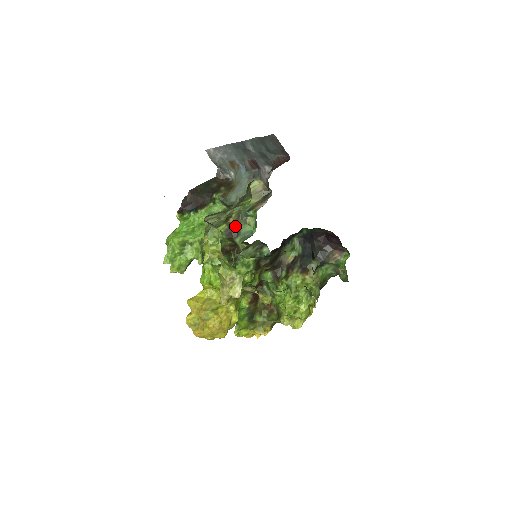
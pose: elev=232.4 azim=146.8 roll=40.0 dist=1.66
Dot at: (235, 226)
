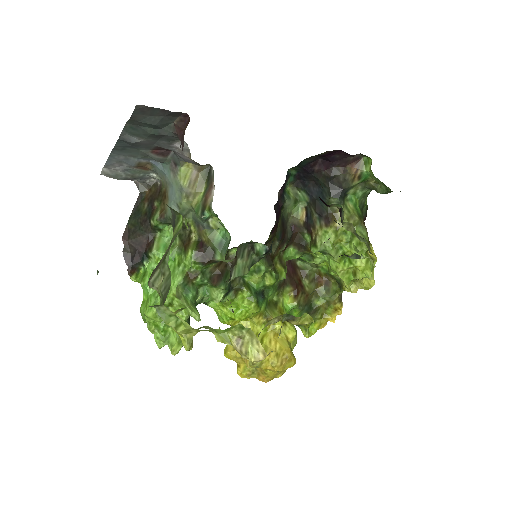
Dot at: (203, 242)
